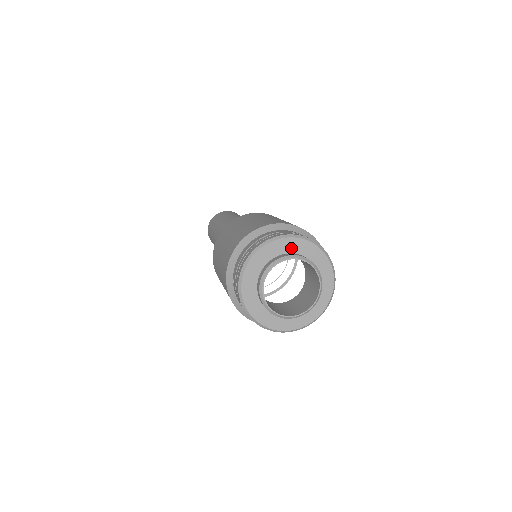
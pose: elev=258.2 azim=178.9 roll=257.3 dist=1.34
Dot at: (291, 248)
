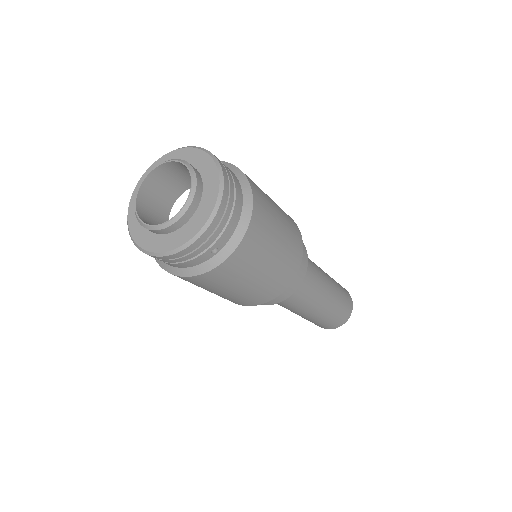
Dot at: occluded
